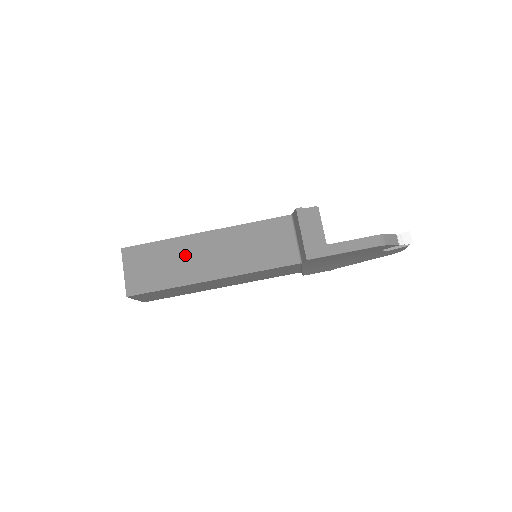
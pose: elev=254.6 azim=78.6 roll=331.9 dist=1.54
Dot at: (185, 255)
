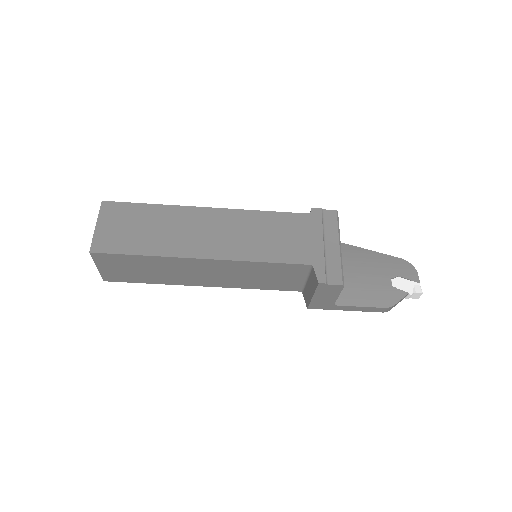
Dot at: (174, 269)
